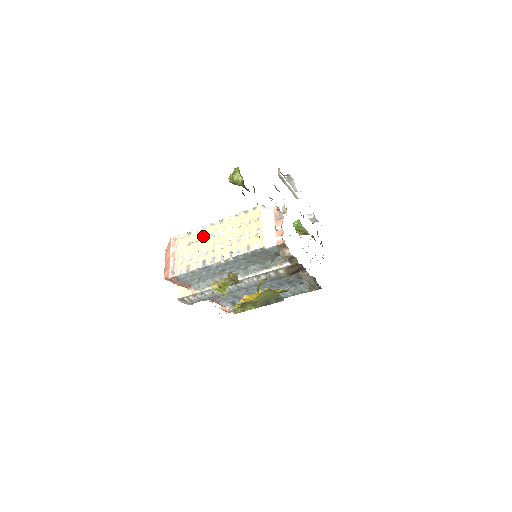
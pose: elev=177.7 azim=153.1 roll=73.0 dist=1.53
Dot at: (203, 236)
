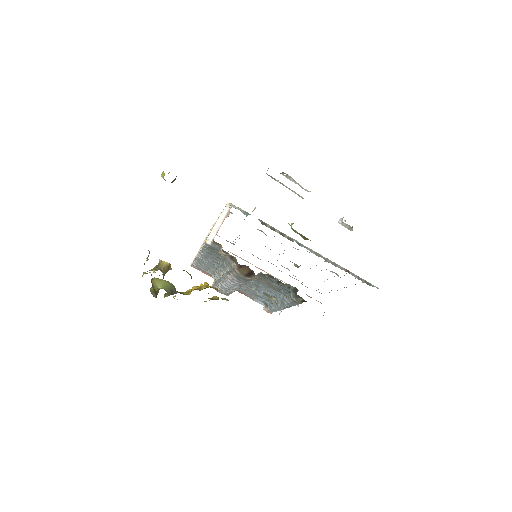
Dot at: occluded
